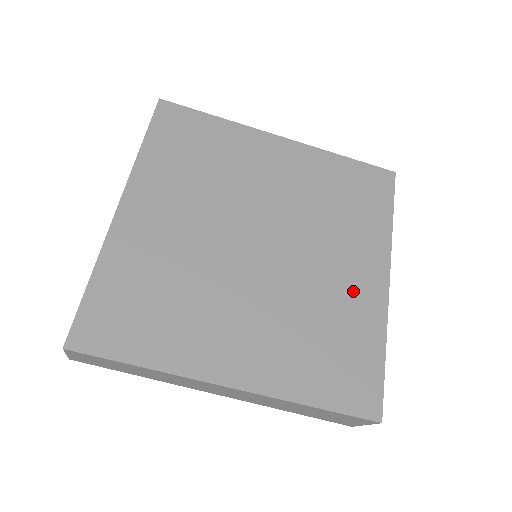
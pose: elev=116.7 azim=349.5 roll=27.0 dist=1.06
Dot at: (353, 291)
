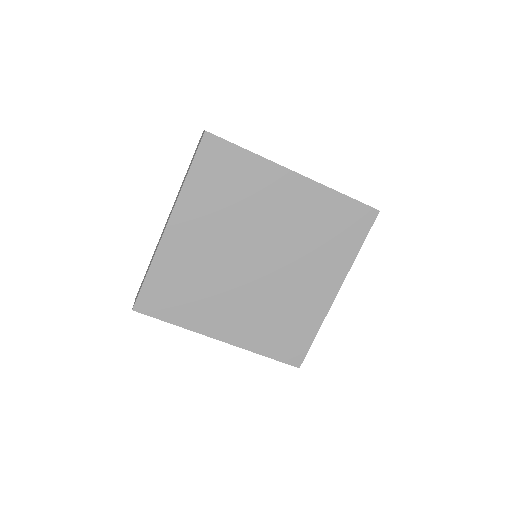
Dot at: (310, 297)
